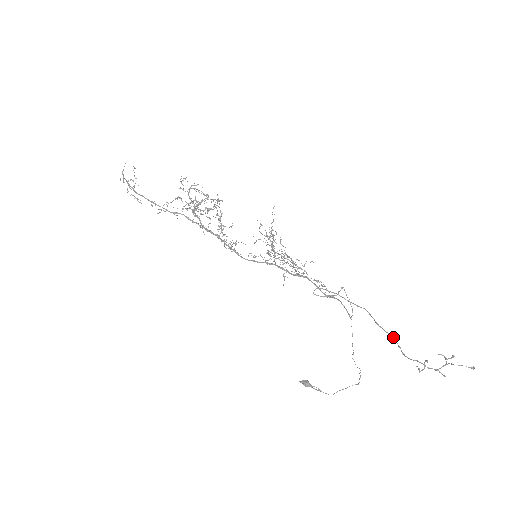
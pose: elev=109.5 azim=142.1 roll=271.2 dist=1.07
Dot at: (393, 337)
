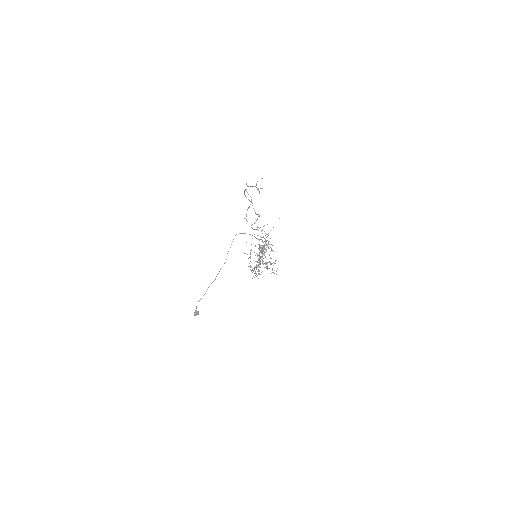
Dot at: occluded
